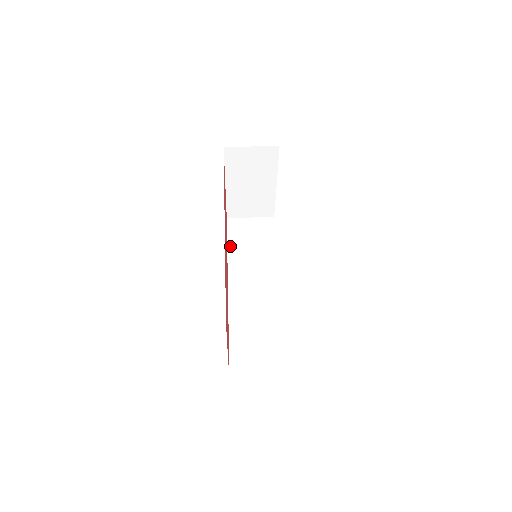
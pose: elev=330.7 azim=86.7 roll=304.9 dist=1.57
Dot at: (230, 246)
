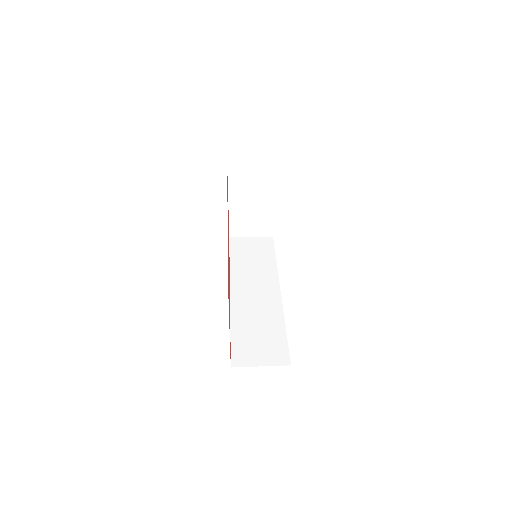
Dot at: (232, 259)
